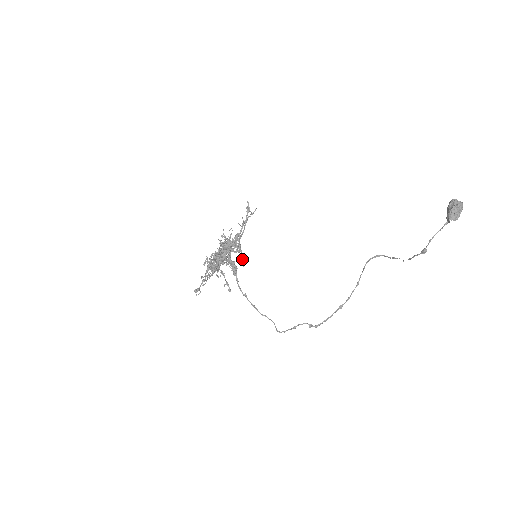
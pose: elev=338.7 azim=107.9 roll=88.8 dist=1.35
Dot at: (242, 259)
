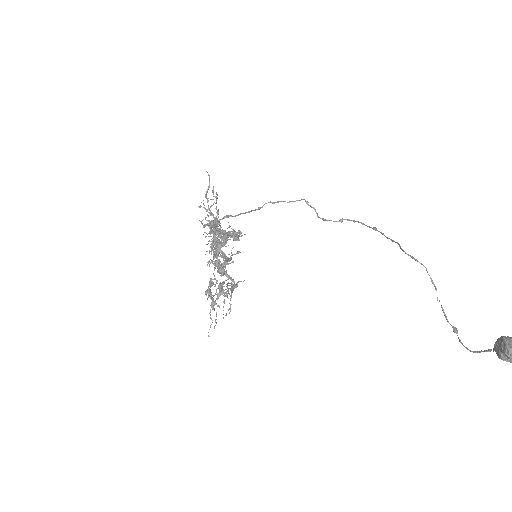
Dot at: occluded
